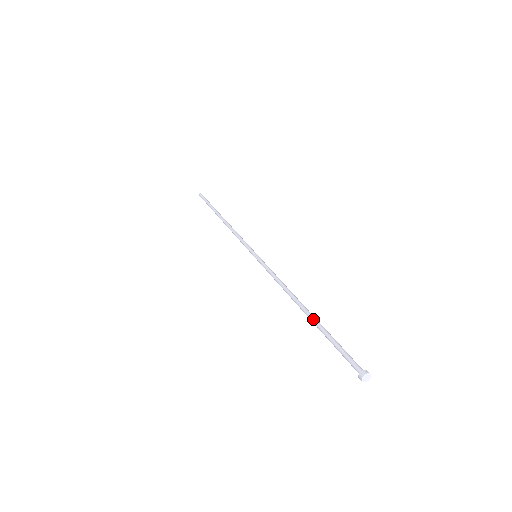
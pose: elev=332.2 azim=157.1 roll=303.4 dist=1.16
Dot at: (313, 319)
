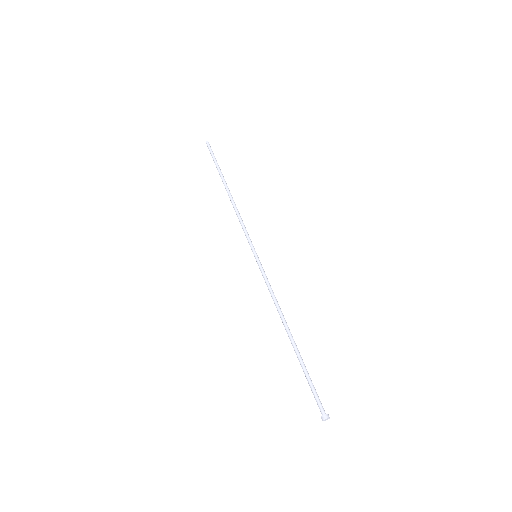
Dot at: occluded
